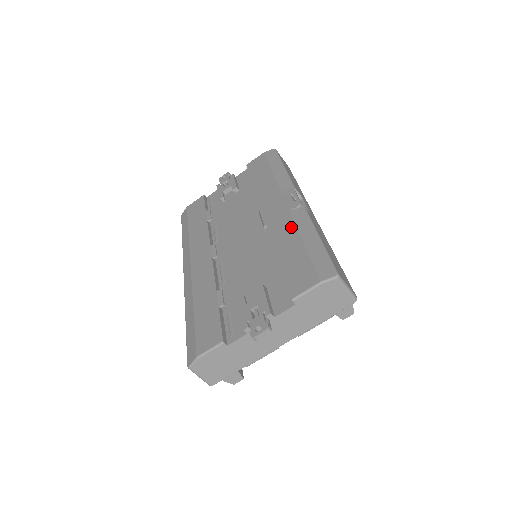
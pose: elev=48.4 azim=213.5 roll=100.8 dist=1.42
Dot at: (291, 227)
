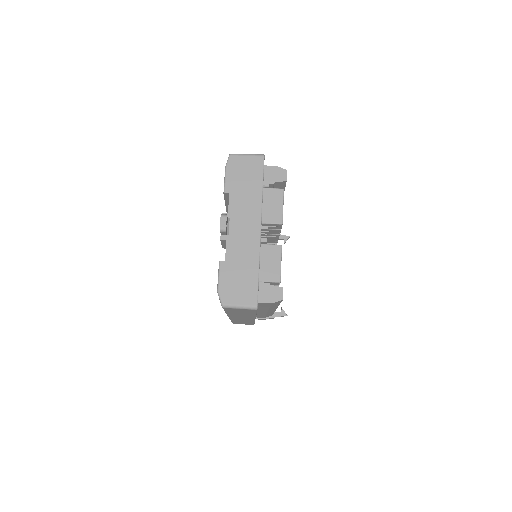
Dot at: occluded
